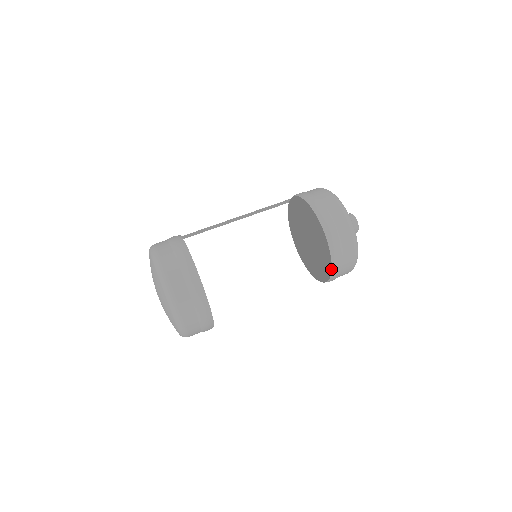
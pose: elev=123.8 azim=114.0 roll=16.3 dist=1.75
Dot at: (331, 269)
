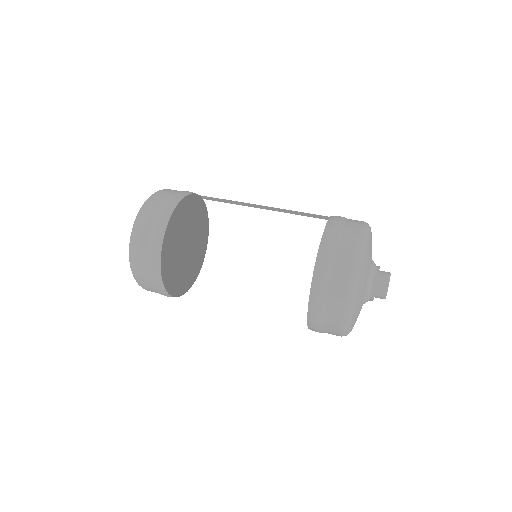
Dot at: occluded
